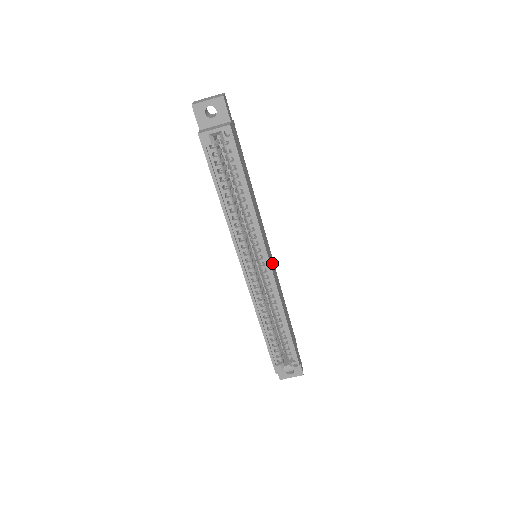
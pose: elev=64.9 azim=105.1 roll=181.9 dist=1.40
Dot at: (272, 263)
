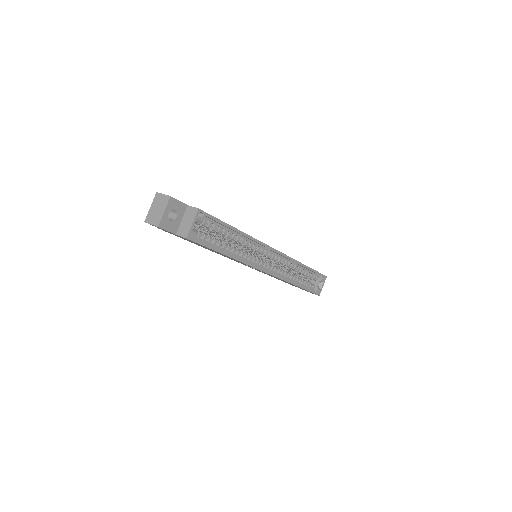
Dot at: occluded
